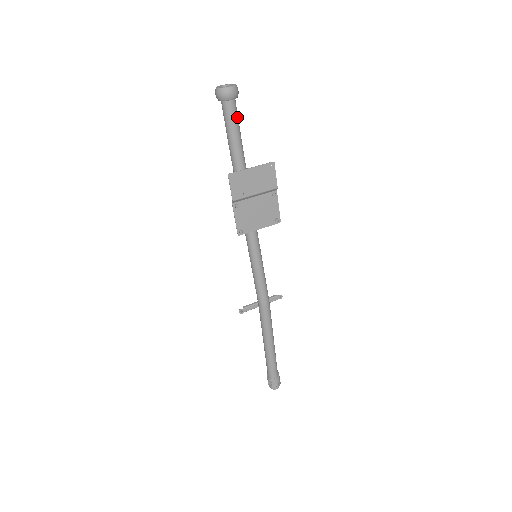
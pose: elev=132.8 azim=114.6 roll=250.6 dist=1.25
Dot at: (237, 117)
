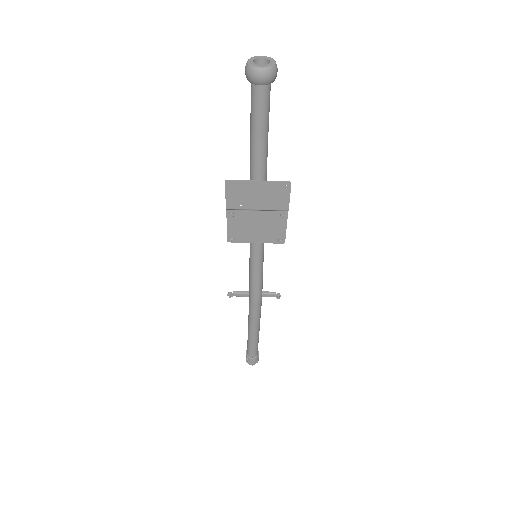
Dot at: (267, 106)
